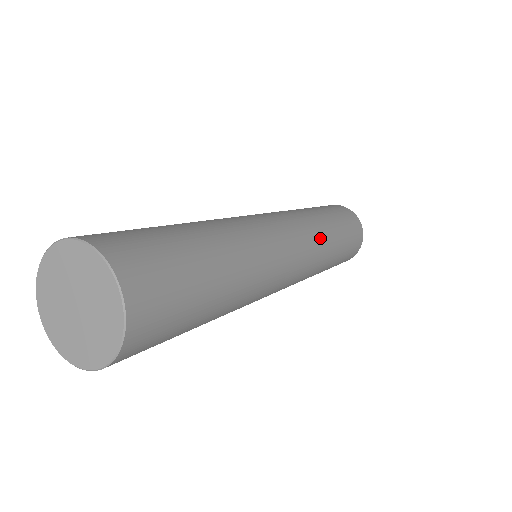
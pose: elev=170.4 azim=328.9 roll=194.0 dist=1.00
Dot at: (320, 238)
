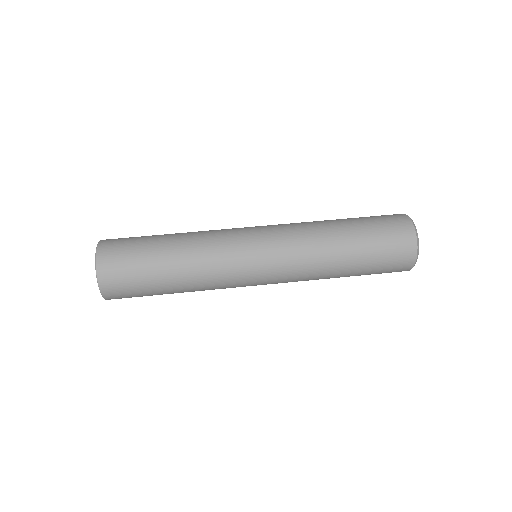
Dot at: (308, 280)
